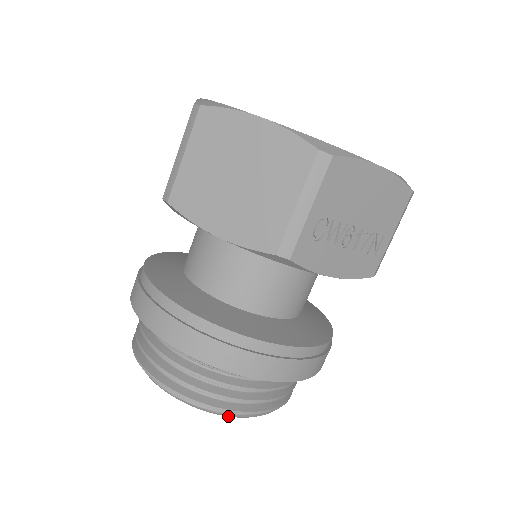
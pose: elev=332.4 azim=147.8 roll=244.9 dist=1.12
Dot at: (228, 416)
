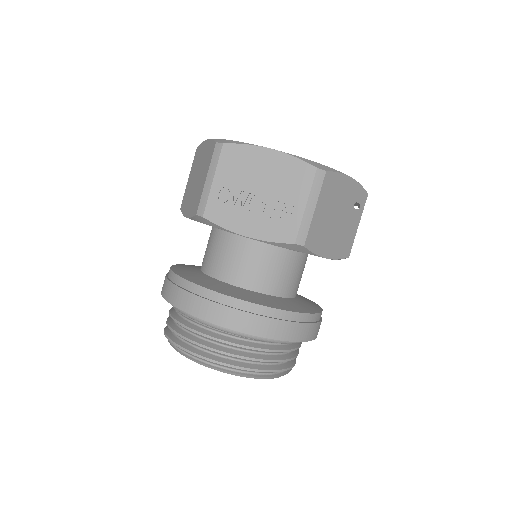
Dot at: occluded
